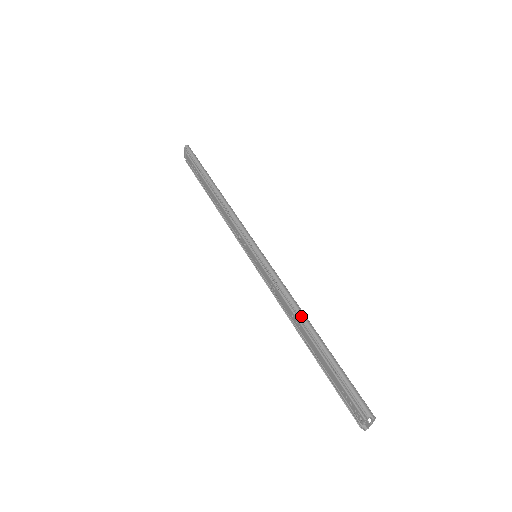
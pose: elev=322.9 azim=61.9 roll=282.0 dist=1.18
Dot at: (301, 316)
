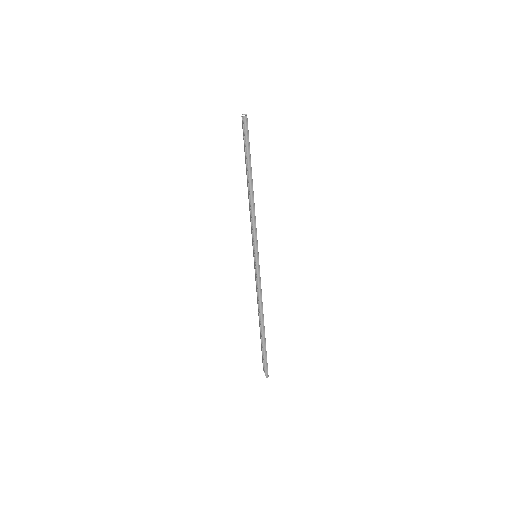
Dot at: (260, 316)
